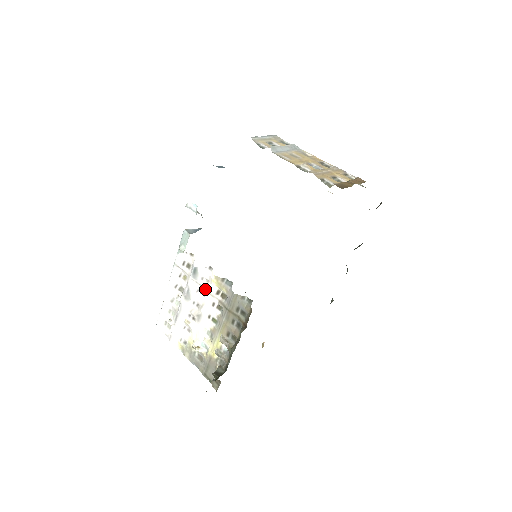
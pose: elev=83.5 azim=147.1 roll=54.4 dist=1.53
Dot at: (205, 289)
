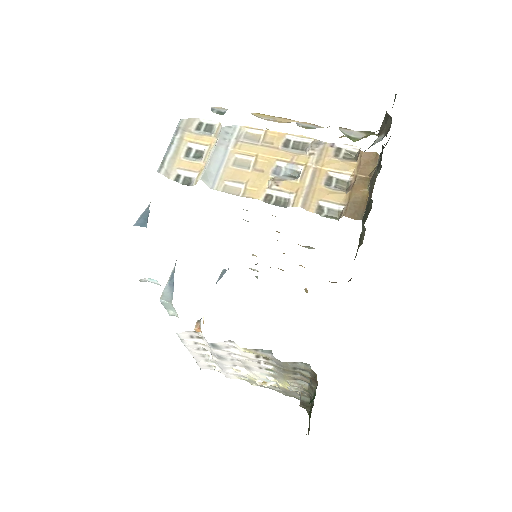
Dot at: (239, 355)
